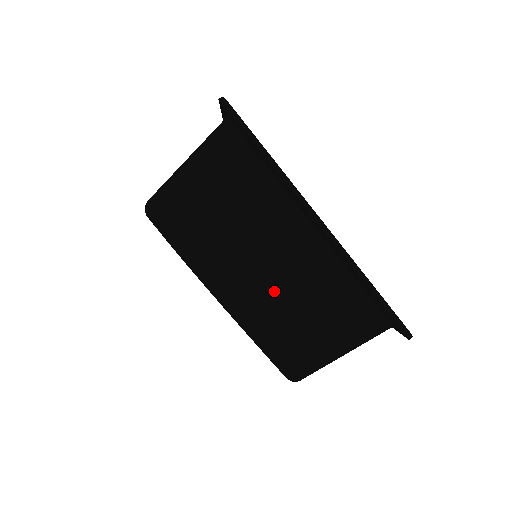
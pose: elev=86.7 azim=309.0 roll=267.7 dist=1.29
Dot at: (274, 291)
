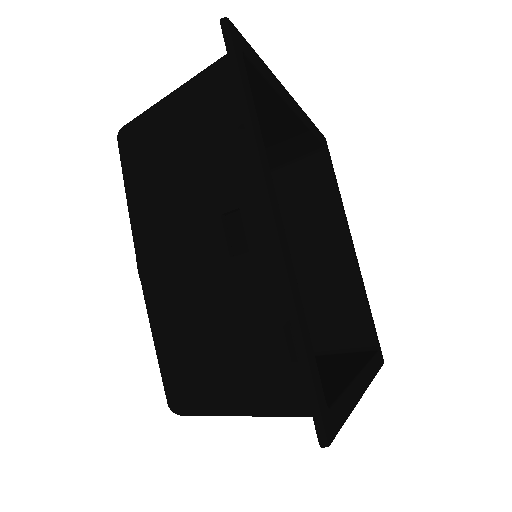
Dot at: occluded
